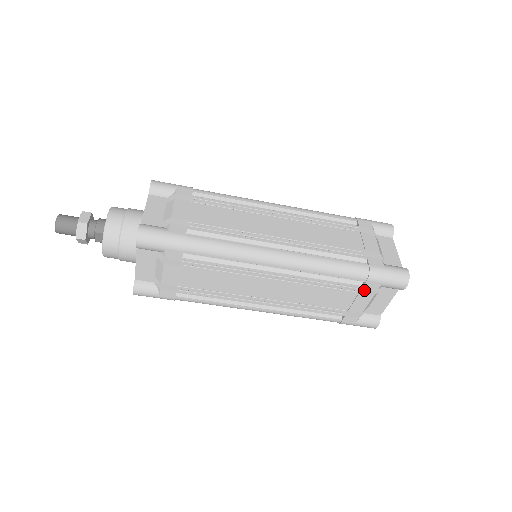
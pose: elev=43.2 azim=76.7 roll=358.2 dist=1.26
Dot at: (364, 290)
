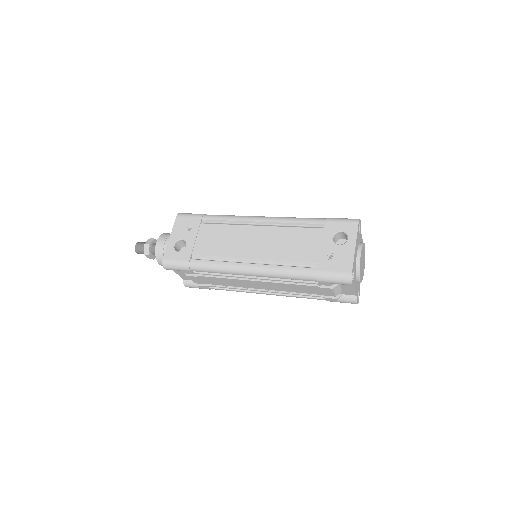
Dot at: occluded
